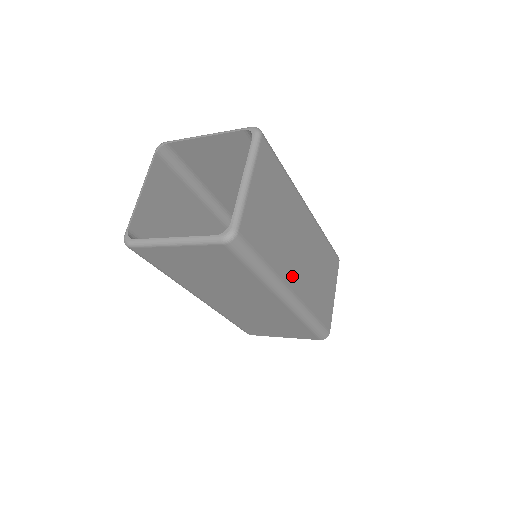
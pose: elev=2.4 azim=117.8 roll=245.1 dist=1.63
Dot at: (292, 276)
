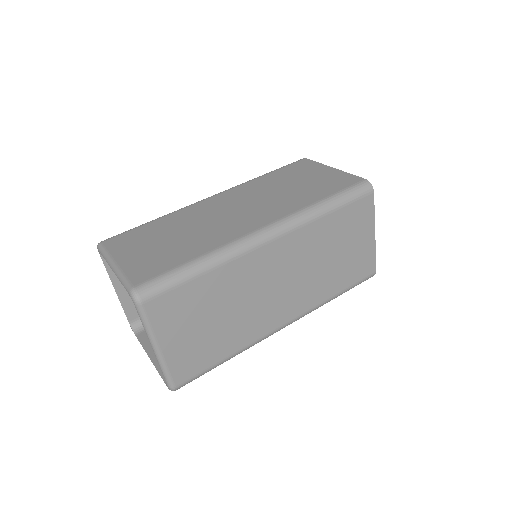
Dot at: (275, 318)
